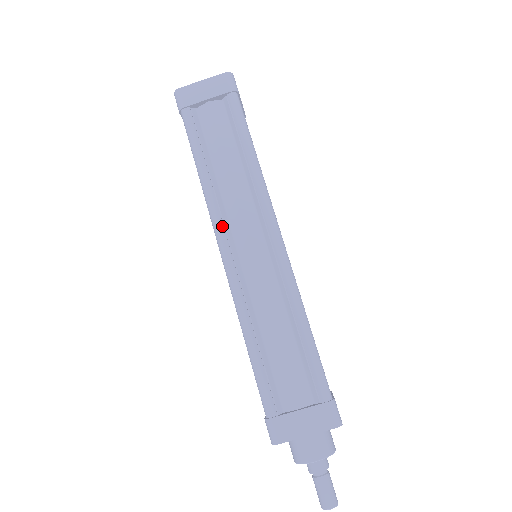
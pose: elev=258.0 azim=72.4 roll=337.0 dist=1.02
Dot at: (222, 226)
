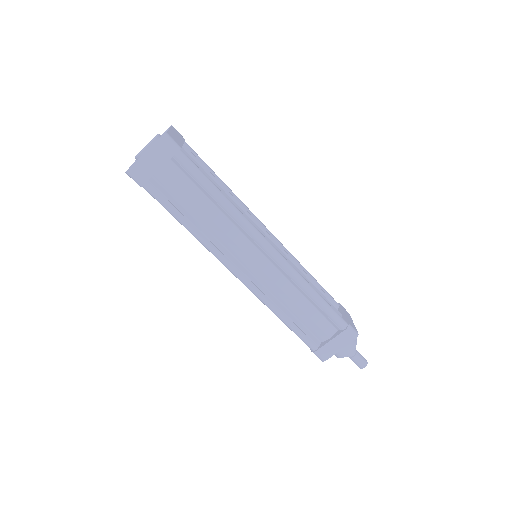
Dot at: (227, 260)
